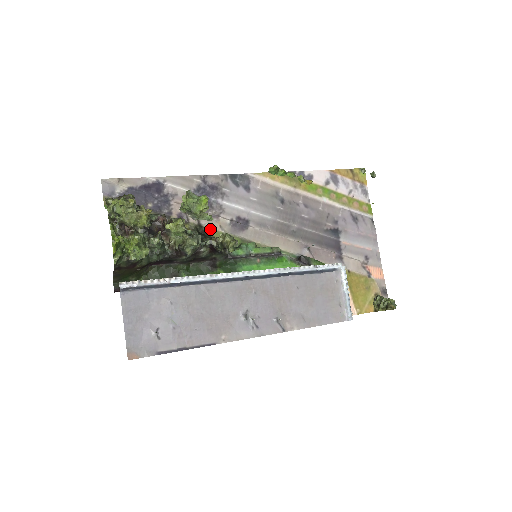
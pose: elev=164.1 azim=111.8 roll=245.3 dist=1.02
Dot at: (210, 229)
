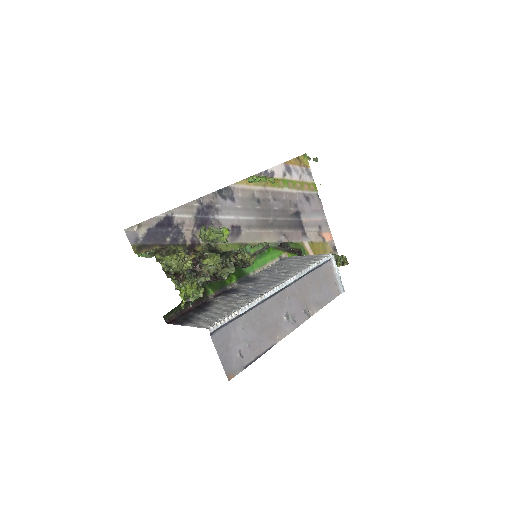
Dot at: (216, 244)
